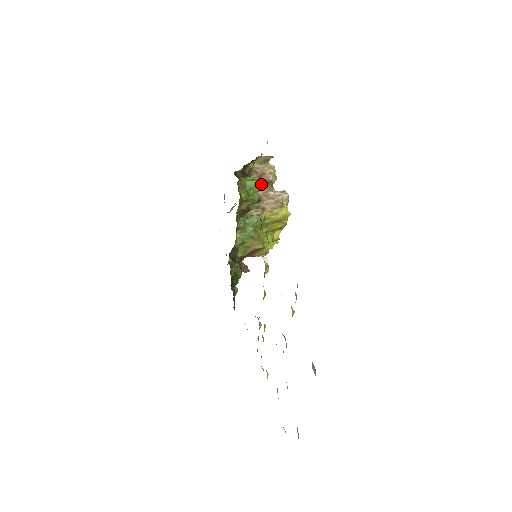
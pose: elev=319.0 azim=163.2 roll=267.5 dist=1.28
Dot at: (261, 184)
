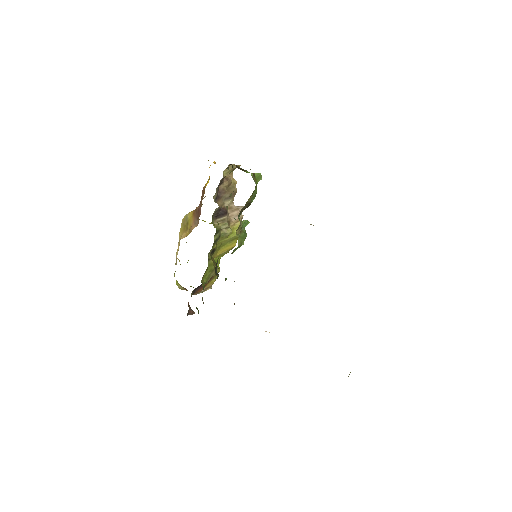
Dot at: (261, 176)
